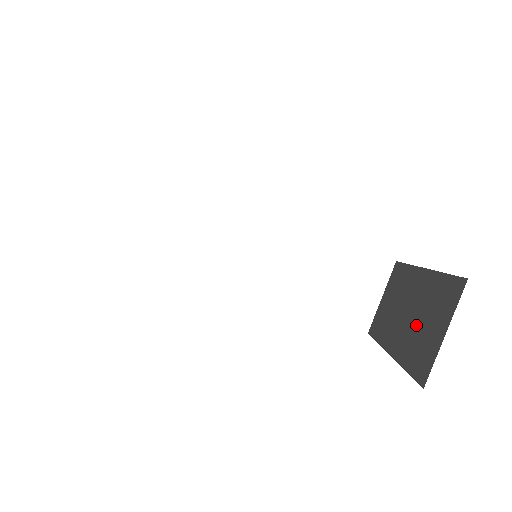
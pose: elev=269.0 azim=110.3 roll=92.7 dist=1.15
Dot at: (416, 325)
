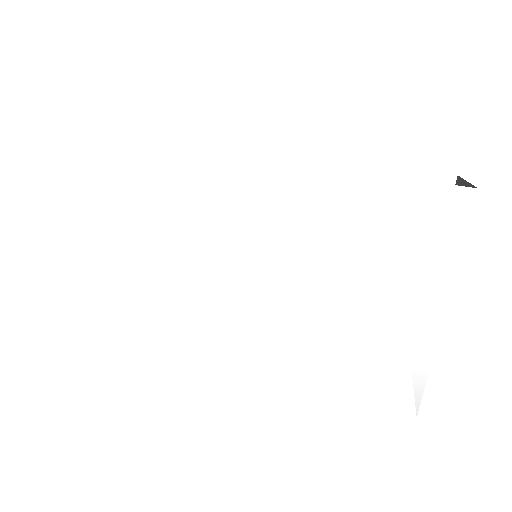
Dot at: occluded
